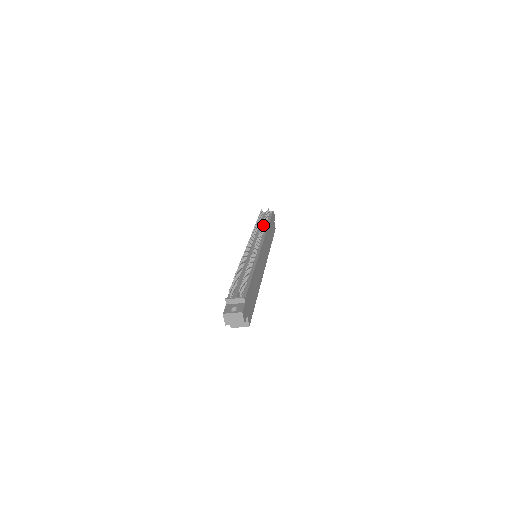
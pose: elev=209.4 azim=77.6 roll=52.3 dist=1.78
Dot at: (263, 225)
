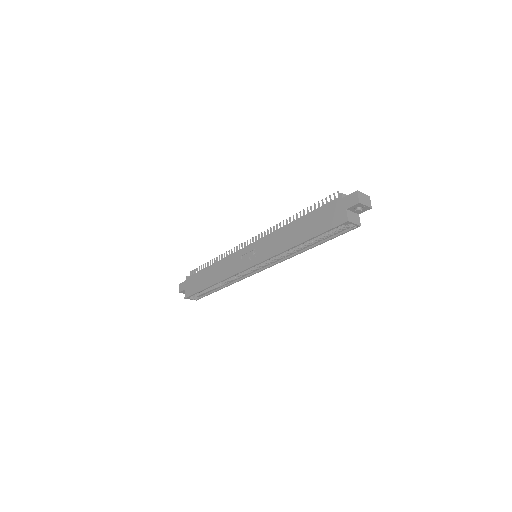
Dot at: occluded
